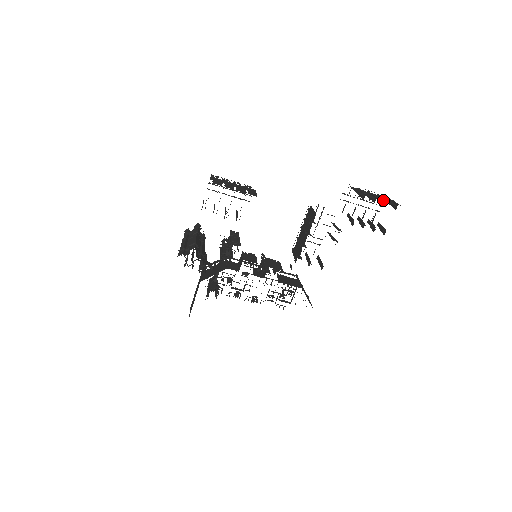
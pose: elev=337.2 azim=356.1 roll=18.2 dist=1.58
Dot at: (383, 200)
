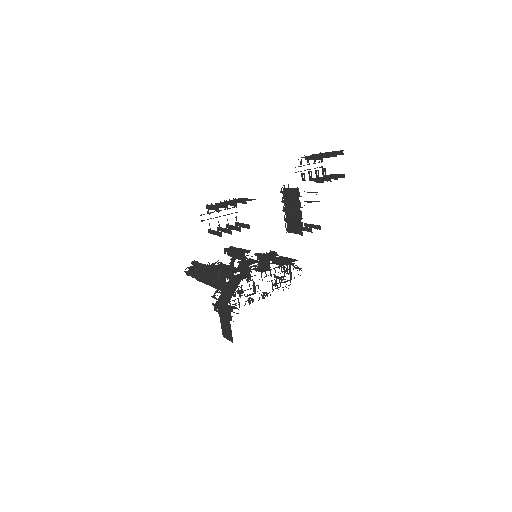
Dot at: (331, 153)
